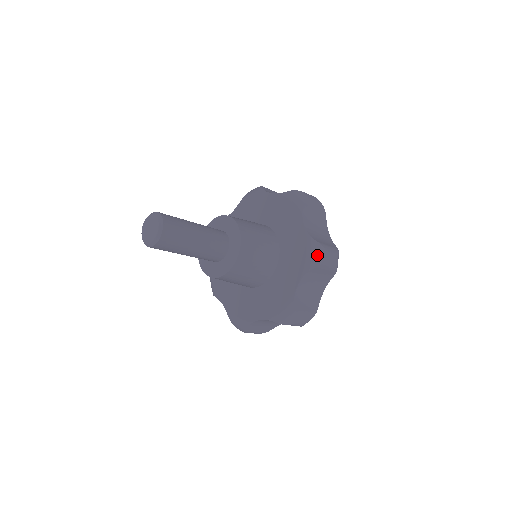
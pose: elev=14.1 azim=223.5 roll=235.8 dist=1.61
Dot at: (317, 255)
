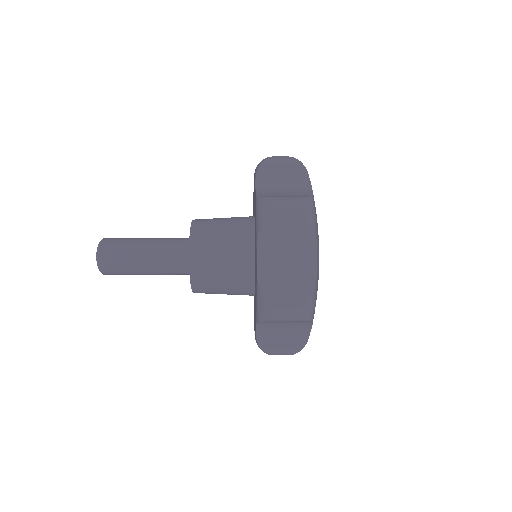
Dot at: (262, 309)
